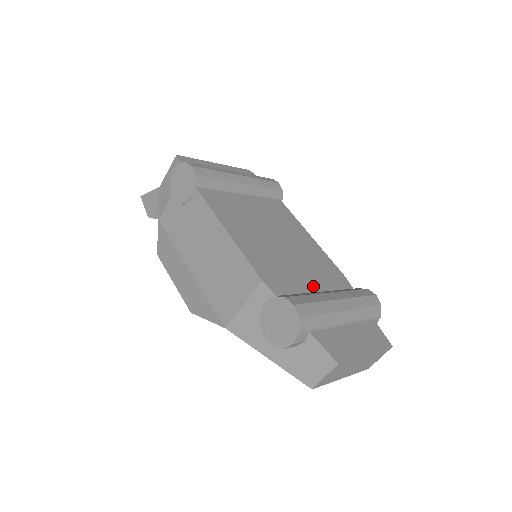
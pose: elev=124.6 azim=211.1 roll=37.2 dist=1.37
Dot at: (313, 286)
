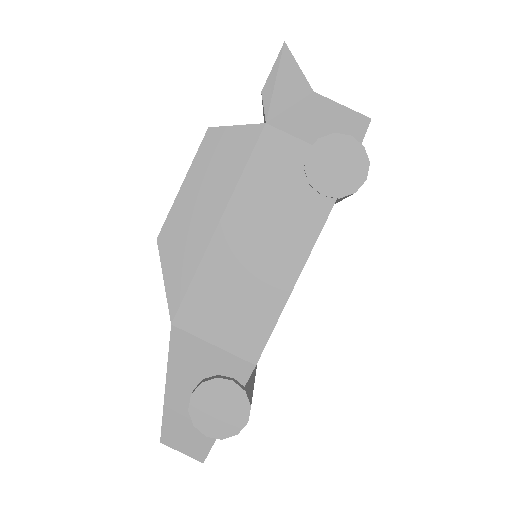
Dot at: occluded
